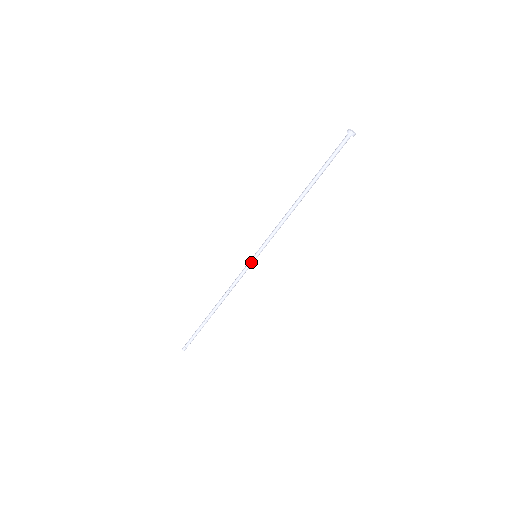
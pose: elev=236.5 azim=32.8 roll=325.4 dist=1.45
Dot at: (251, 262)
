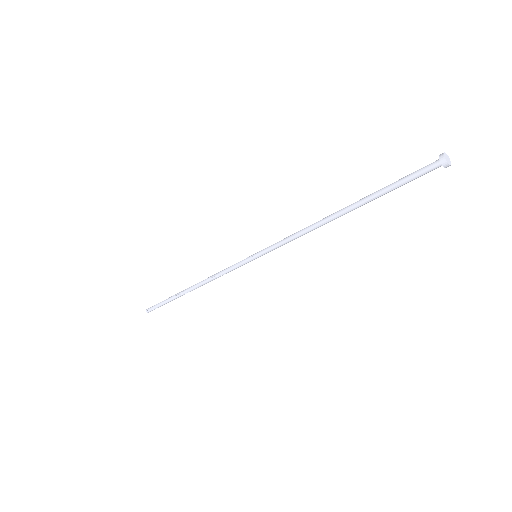
Dot at: (247, 259)
